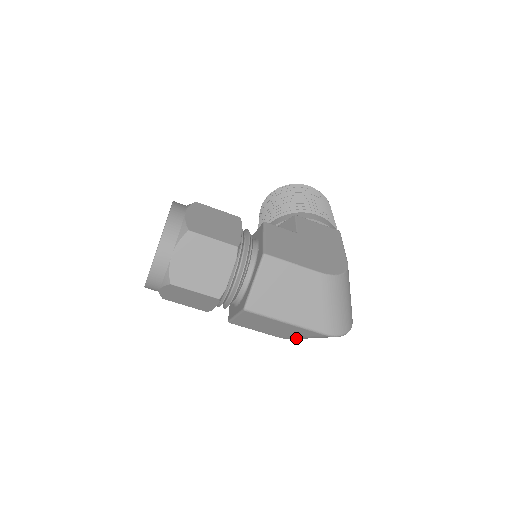
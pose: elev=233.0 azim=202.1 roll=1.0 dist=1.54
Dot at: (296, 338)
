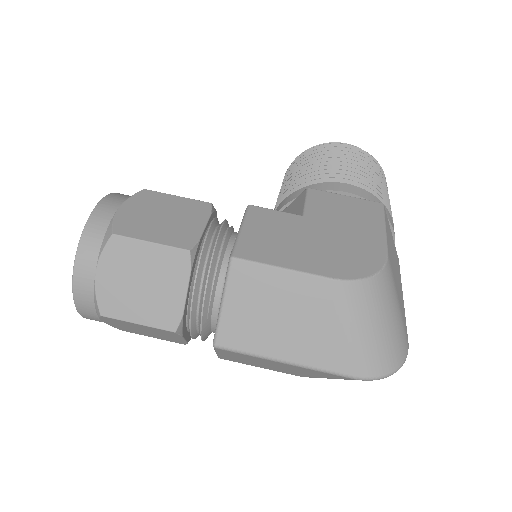
Dot at: occluded
